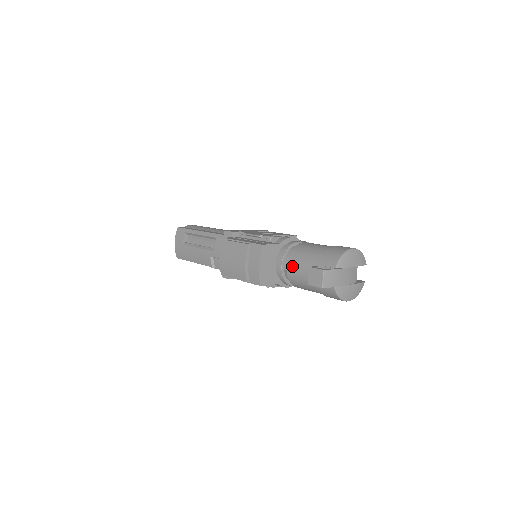
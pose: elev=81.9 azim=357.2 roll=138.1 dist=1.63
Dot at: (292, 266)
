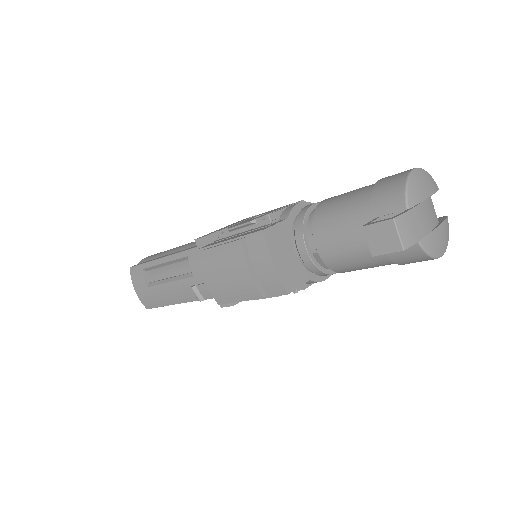
Dot at: (325, 242)
